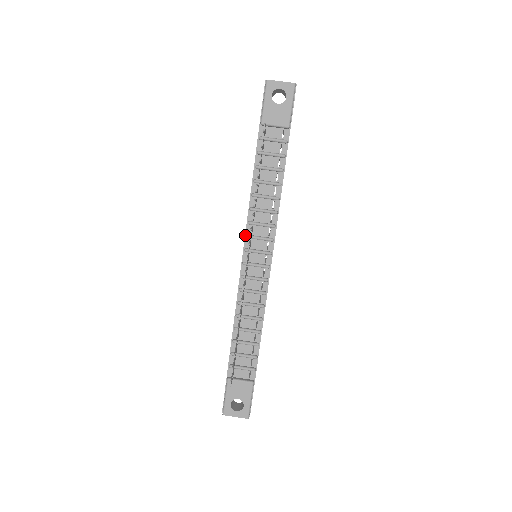
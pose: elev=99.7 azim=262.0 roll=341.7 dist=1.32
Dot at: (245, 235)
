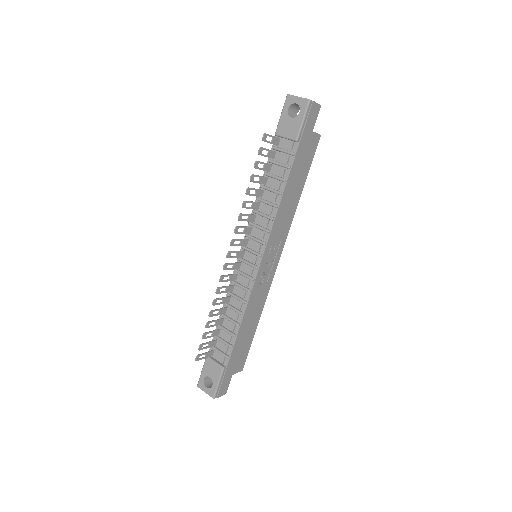
Dot at: occluded
